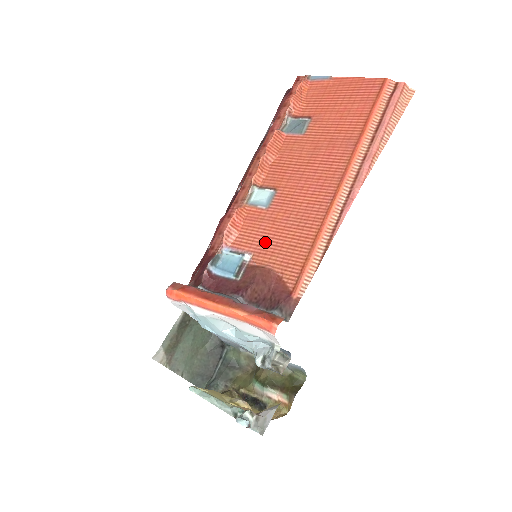
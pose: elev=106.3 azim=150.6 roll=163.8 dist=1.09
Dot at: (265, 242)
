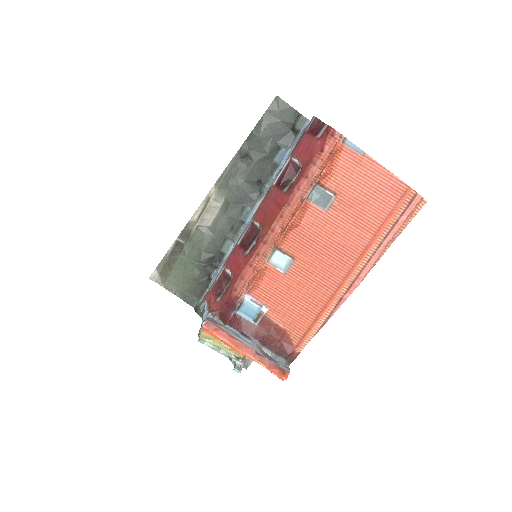
Dot at: (280, 303)
